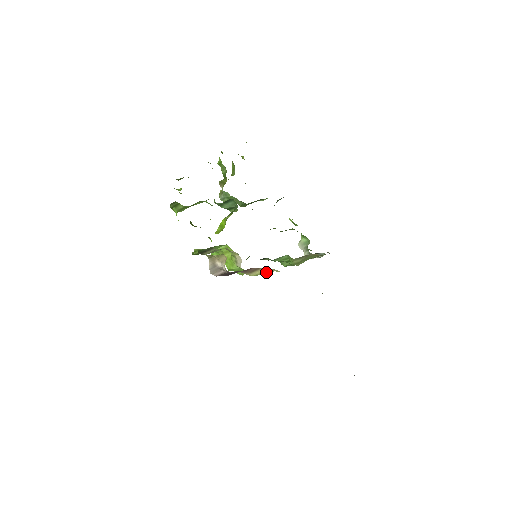
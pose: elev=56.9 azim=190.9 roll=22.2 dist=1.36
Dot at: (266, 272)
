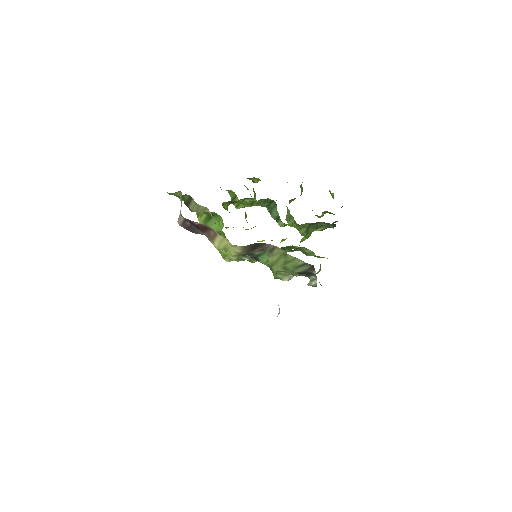
Dot at: (225, 245)
